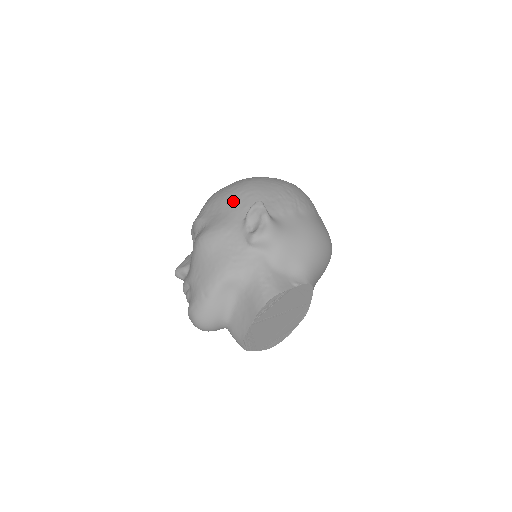
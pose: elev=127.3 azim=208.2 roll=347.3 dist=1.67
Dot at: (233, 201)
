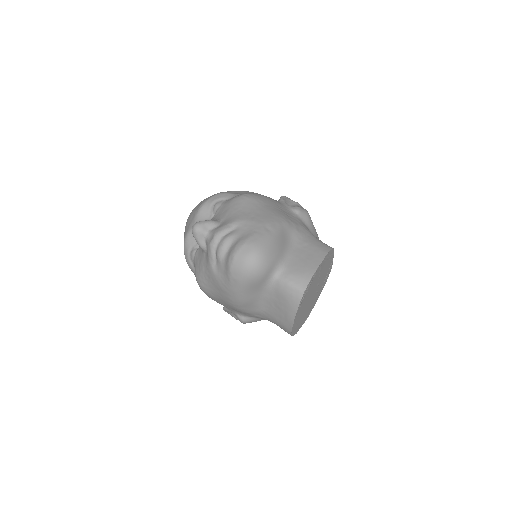
Dot at: (256, 193)
